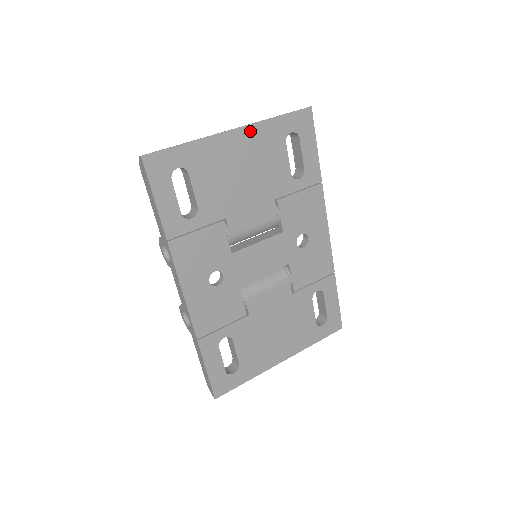
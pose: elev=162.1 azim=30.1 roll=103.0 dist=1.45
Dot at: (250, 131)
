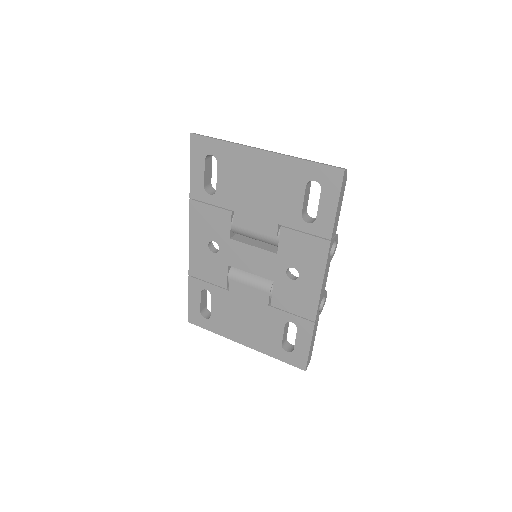
Dot at: (276, 159)
